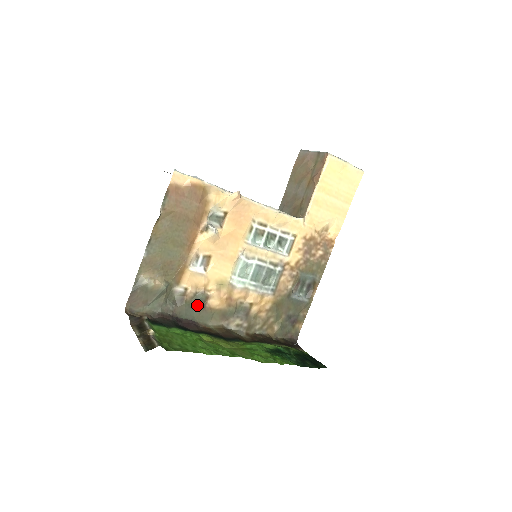
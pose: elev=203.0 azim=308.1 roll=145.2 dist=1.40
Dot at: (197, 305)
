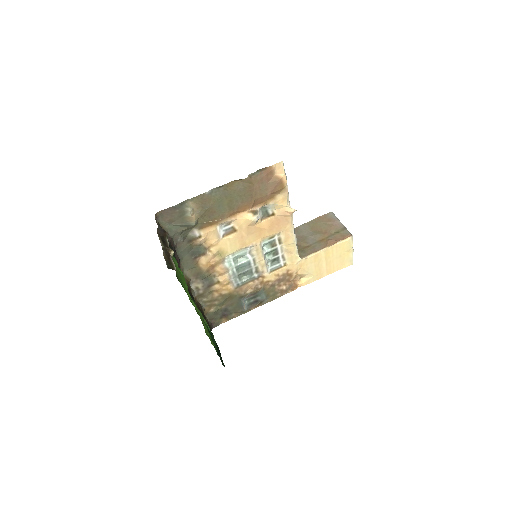
Dot at: (193, 253)
